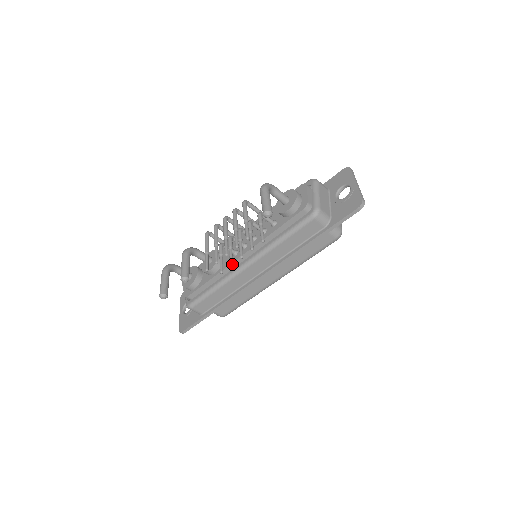
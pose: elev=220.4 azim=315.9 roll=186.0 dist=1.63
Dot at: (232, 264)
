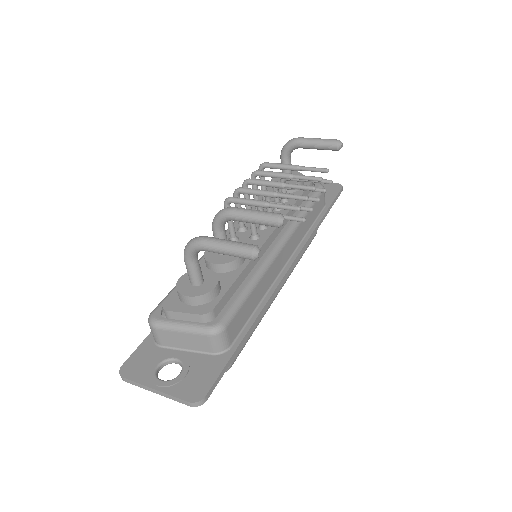
Dot at: (312, 208)
